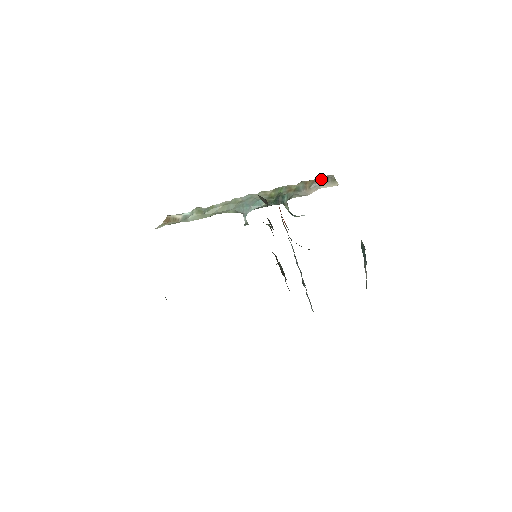
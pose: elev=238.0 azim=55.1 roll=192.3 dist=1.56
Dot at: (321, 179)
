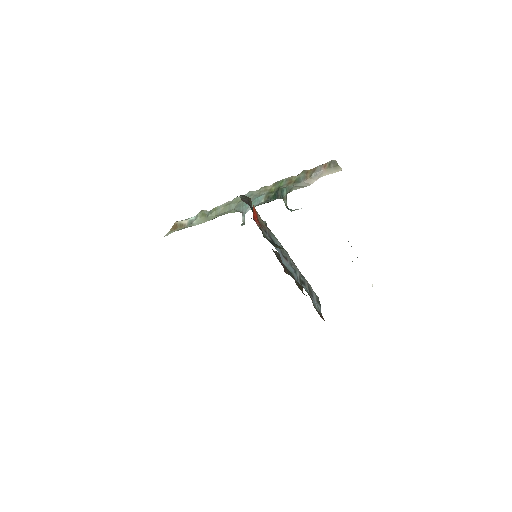
Dot at: (322, 166)
